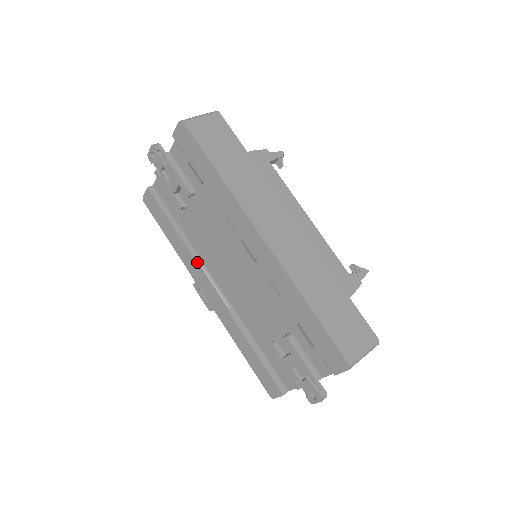
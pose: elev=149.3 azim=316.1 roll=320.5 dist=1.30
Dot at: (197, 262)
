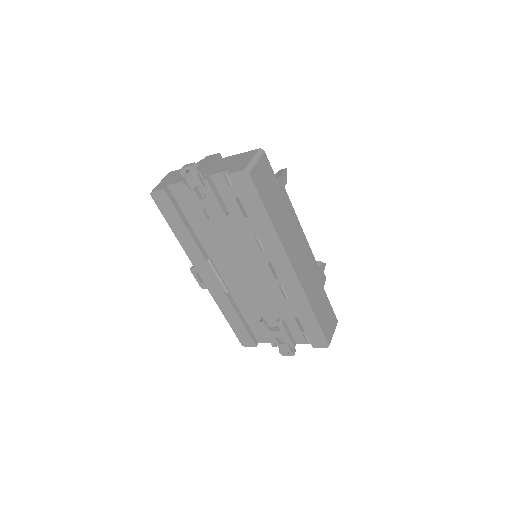
Dot at: (205, 257)
